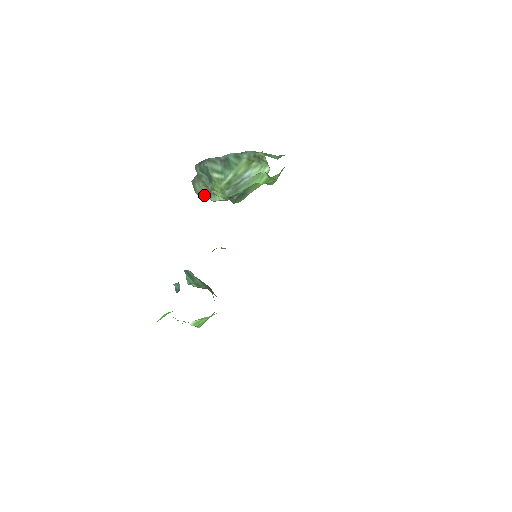
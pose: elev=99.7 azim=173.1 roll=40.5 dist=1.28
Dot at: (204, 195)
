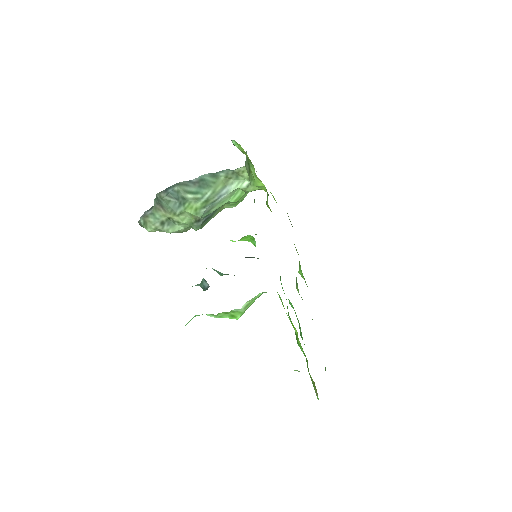
Dot at: (160, 227)
